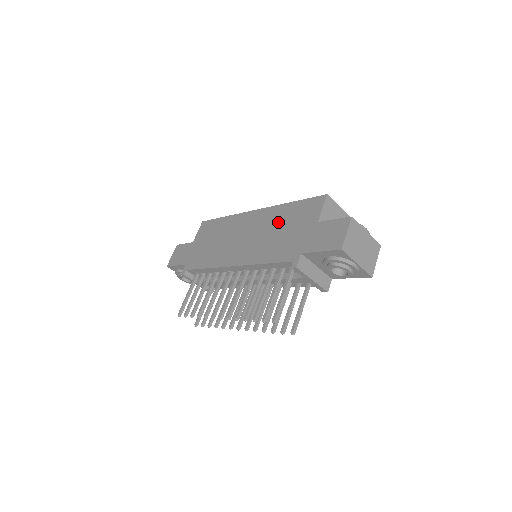
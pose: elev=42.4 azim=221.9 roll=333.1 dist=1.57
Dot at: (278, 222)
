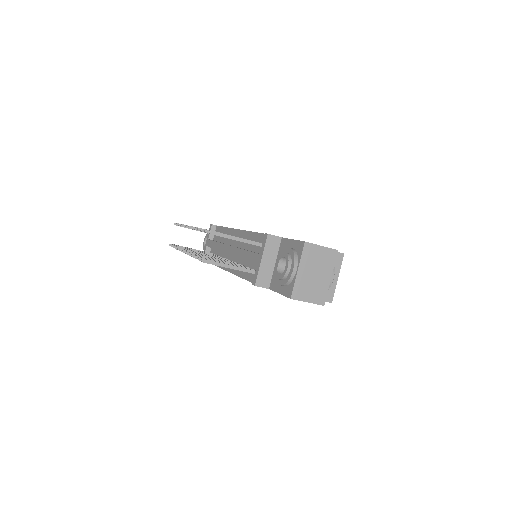
Dot at: occluded
